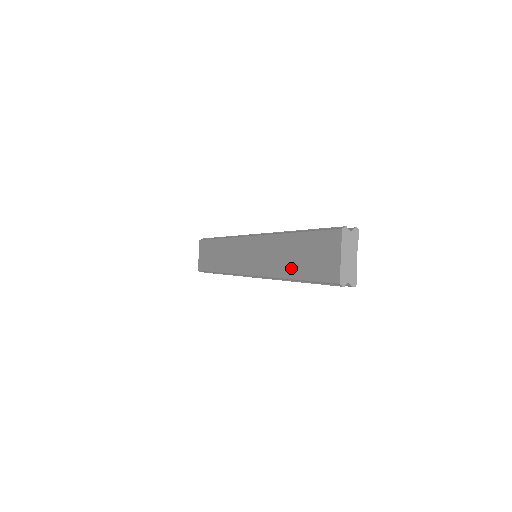
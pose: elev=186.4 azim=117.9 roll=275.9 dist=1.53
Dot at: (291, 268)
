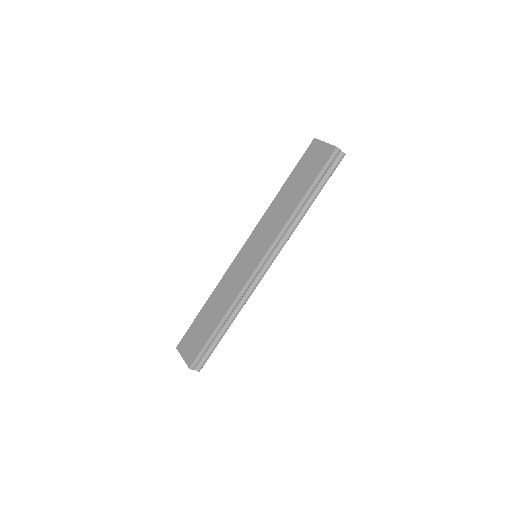
Dot at: (297, 196)
